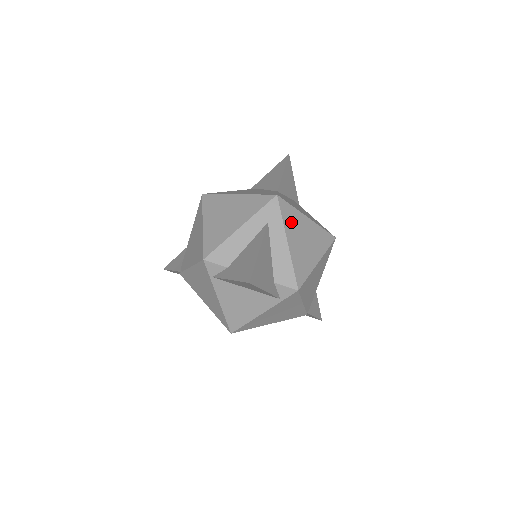
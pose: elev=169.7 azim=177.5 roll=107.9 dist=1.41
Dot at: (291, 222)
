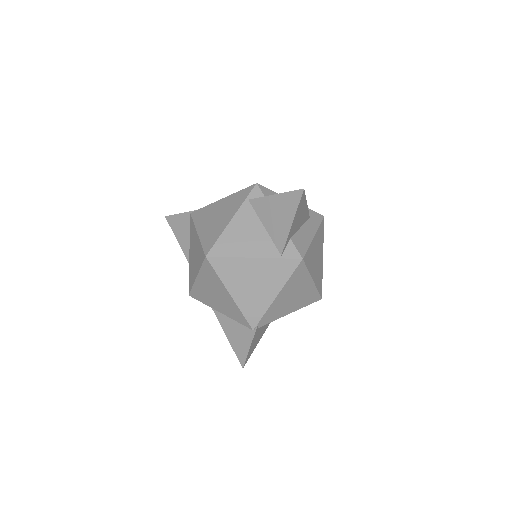
Dot at: (320, 237)
